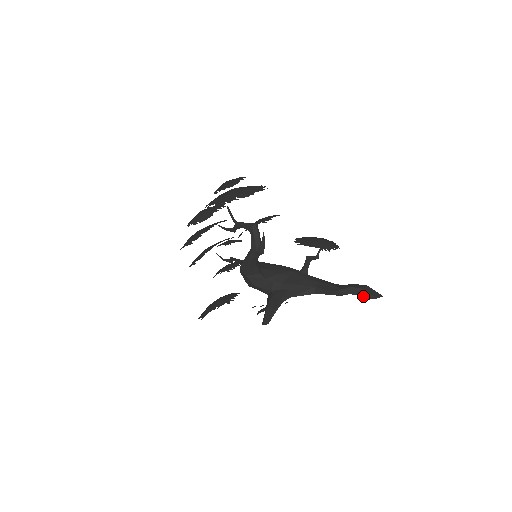
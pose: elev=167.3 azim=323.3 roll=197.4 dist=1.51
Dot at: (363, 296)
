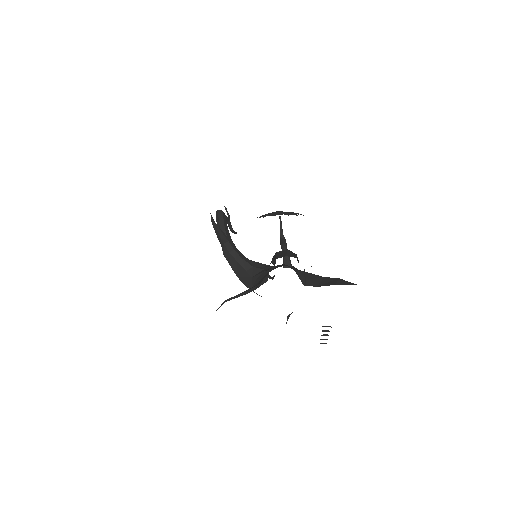
Dot at: (272, 262)
